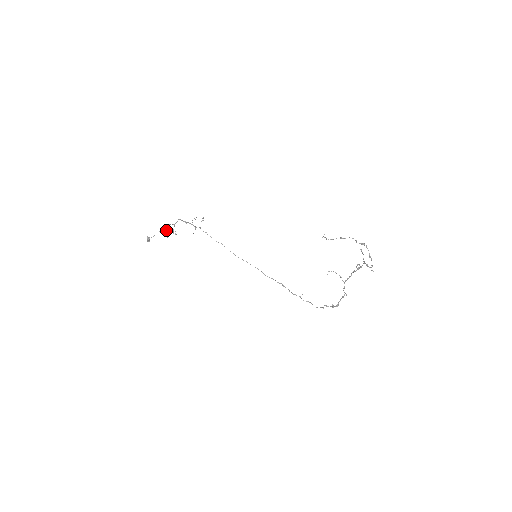
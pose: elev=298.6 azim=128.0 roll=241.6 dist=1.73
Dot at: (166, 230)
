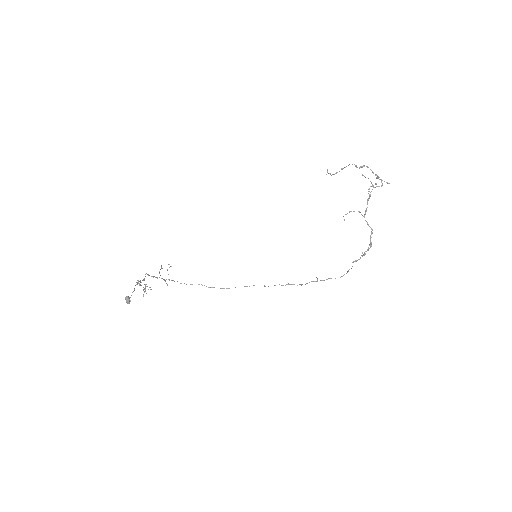
Dot at: occluded
